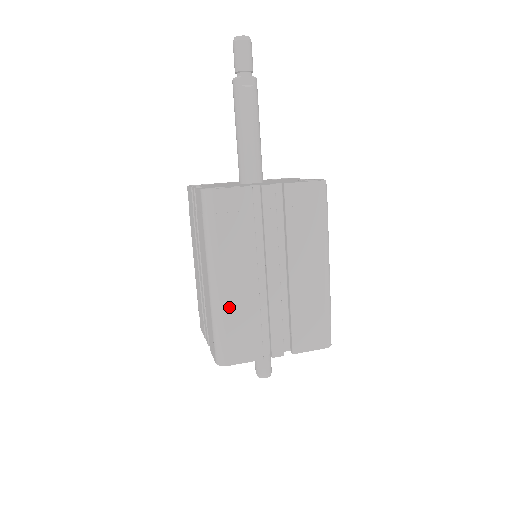
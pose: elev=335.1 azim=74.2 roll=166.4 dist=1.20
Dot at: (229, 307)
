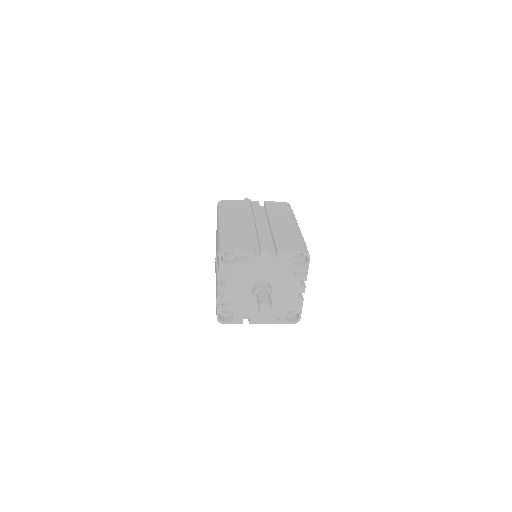
Dot at: (230, 230)
